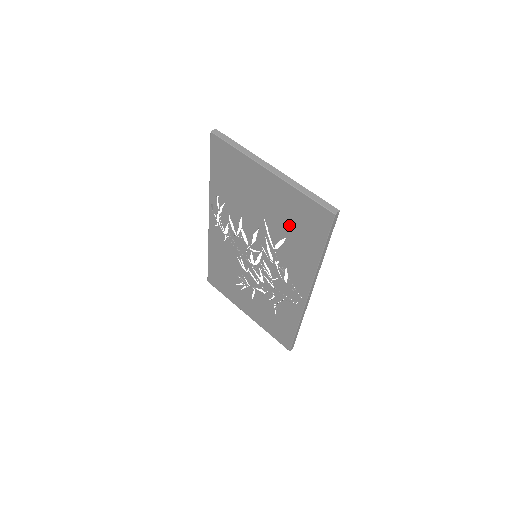
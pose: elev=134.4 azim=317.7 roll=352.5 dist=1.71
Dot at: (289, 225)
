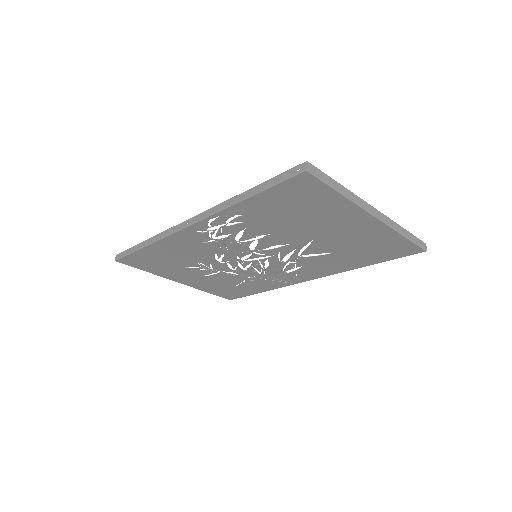
Dot at: (350, 248)
